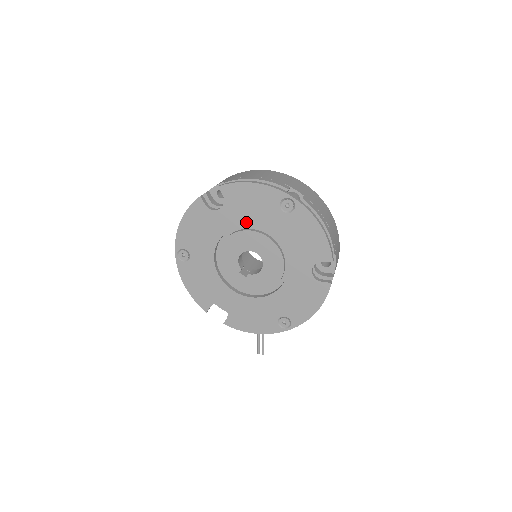
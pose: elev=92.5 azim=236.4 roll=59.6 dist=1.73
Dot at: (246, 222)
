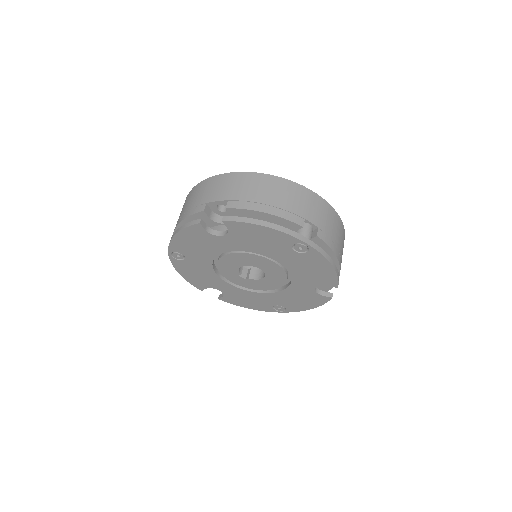
Dot at: (251, 249)
